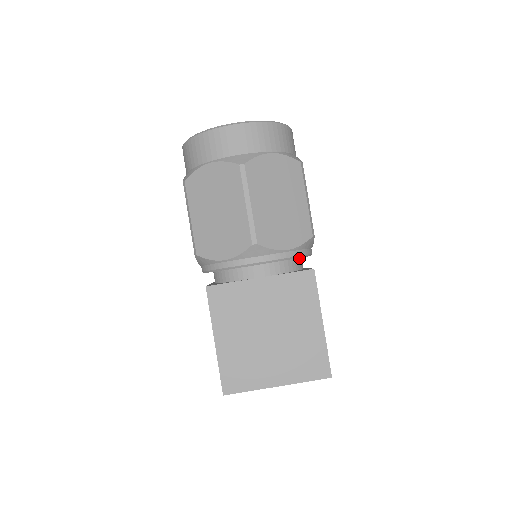
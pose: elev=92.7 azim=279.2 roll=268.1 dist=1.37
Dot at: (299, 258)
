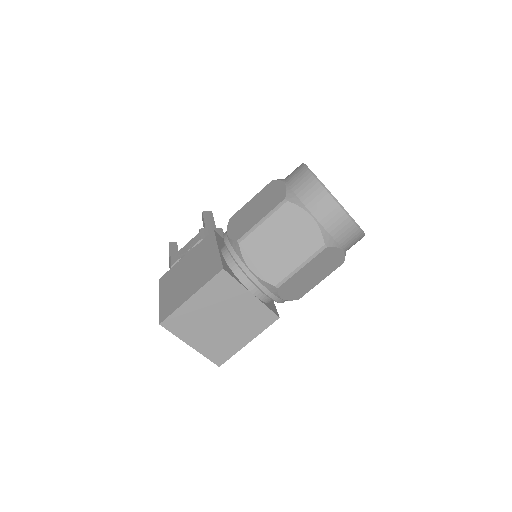
Dot at: occluded
